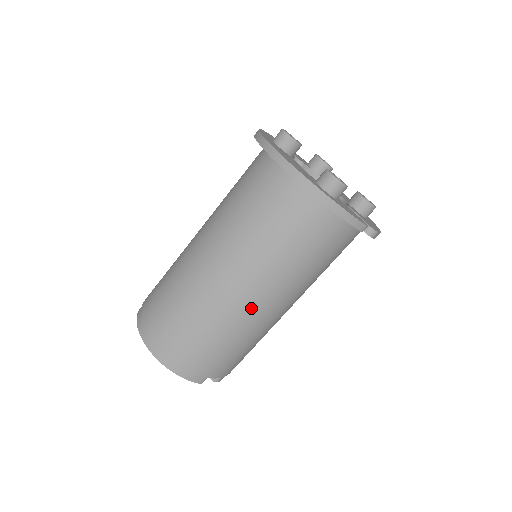
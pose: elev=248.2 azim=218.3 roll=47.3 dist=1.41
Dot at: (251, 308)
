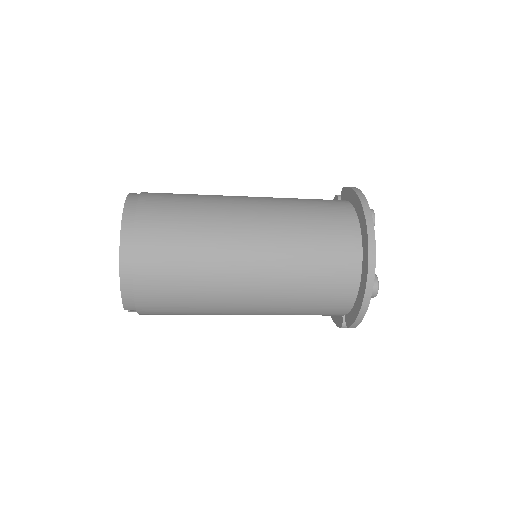
Dot at: (234, 304)
